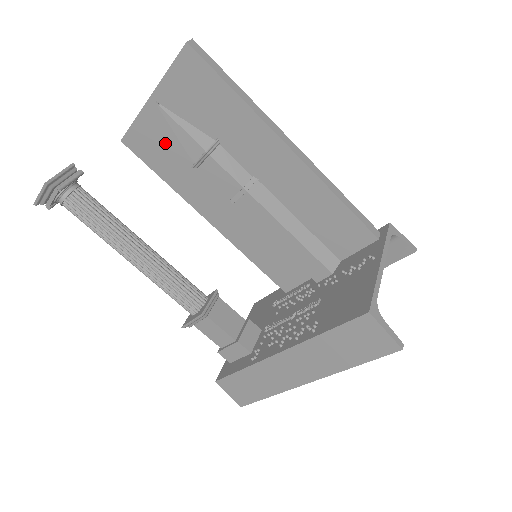
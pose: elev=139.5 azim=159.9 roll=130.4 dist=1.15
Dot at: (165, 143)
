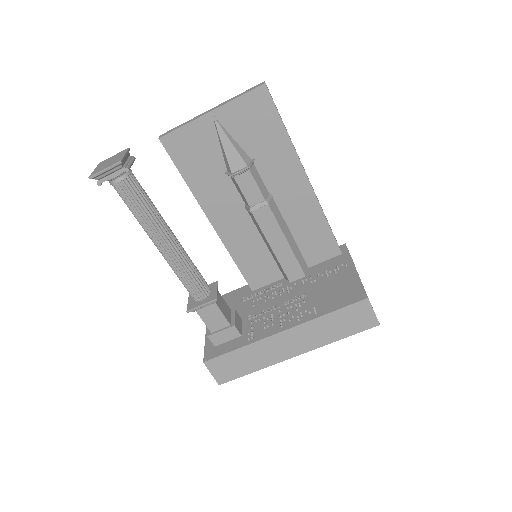
Dot at: (204, 151)
